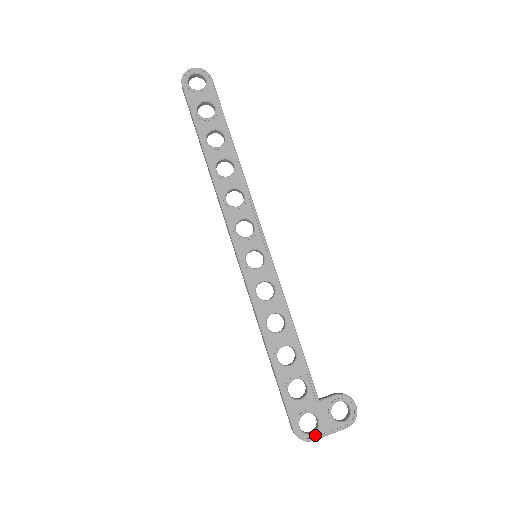
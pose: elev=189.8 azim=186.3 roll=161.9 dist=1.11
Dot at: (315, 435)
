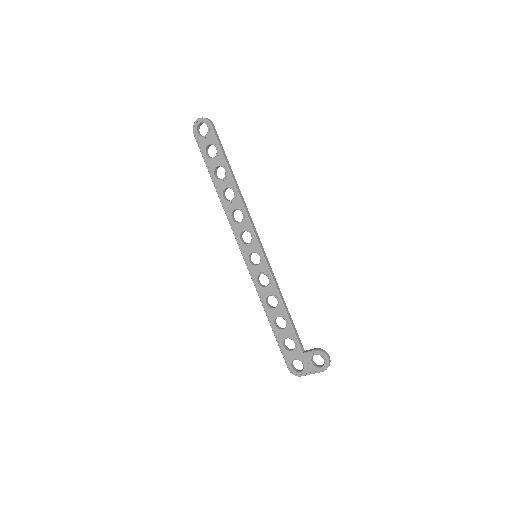
Dot at: (302, 373)
